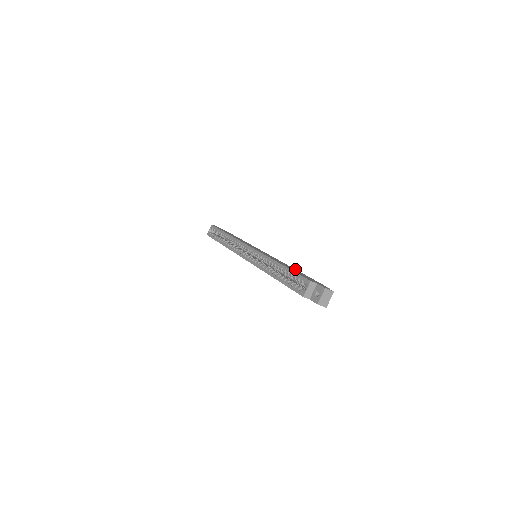
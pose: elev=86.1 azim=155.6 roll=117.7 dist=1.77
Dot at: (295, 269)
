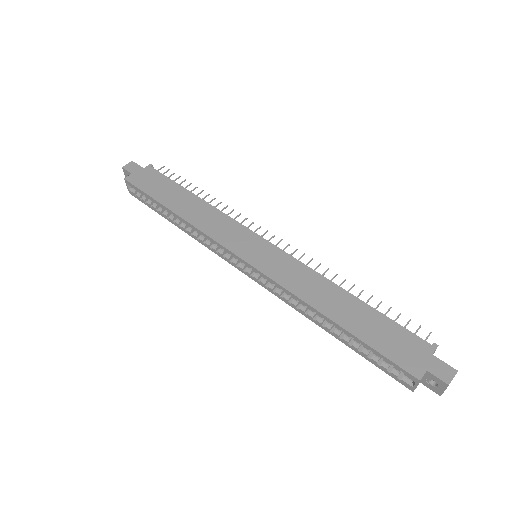
Dot at: (347, 292)
